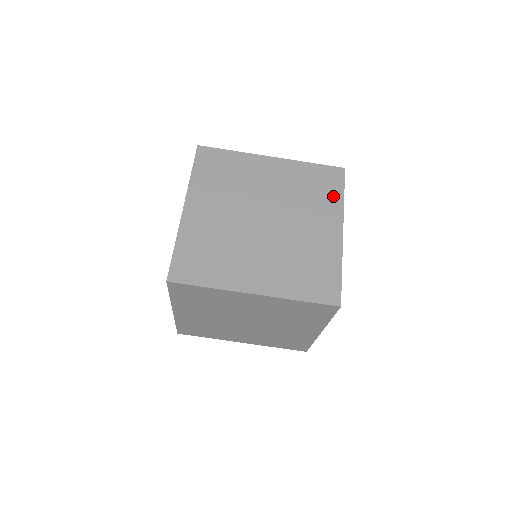
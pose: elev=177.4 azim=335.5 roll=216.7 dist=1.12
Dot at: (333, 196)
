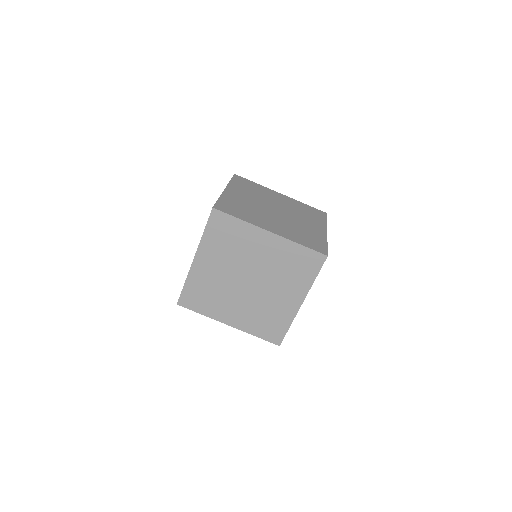
Dot at: (307, 277)
